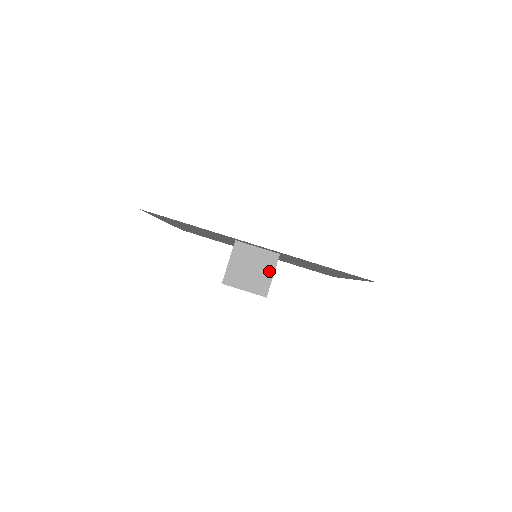
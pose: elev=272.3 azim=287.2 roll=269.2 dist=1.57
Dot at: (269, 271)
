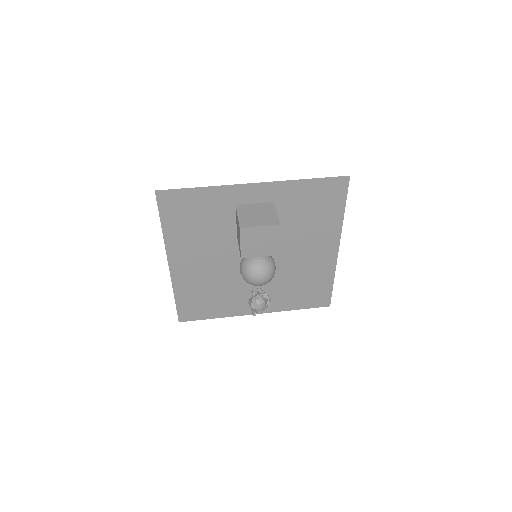
Dot at: (272, 212)
